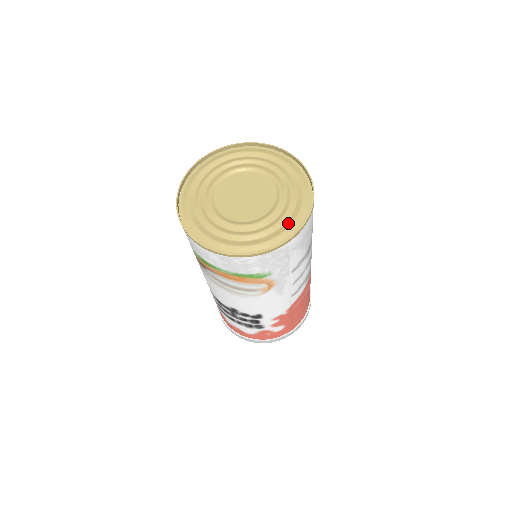
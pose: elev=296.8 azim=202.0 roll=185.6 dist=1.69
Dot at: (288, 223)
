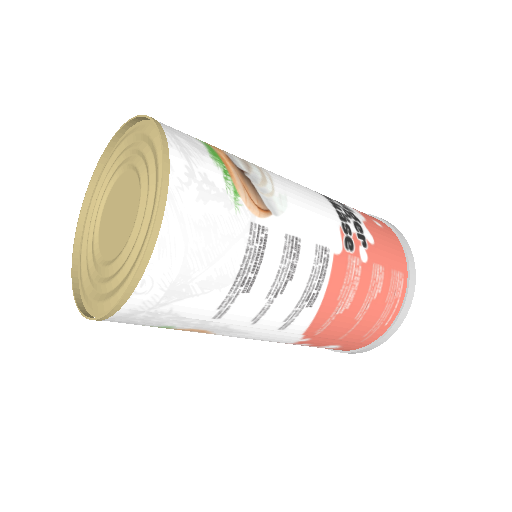
Dot at: (129, 272)
